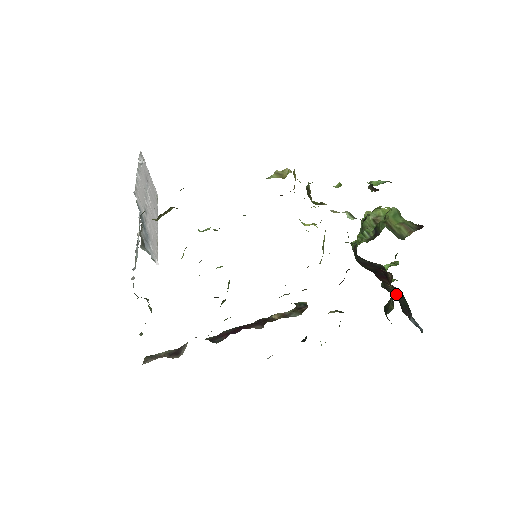
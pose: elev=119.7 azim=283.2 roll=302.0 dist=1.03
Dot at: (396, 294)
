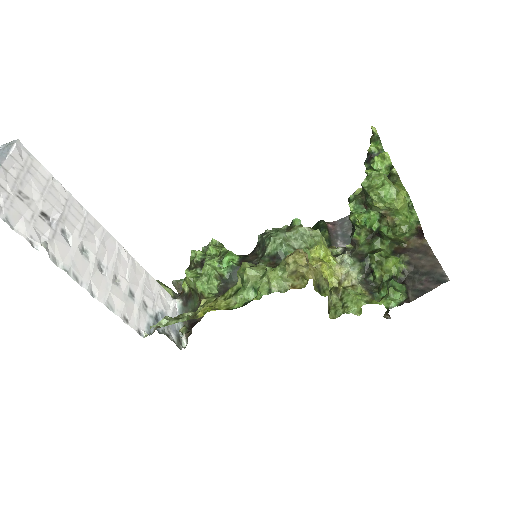
Dot at: occluded
